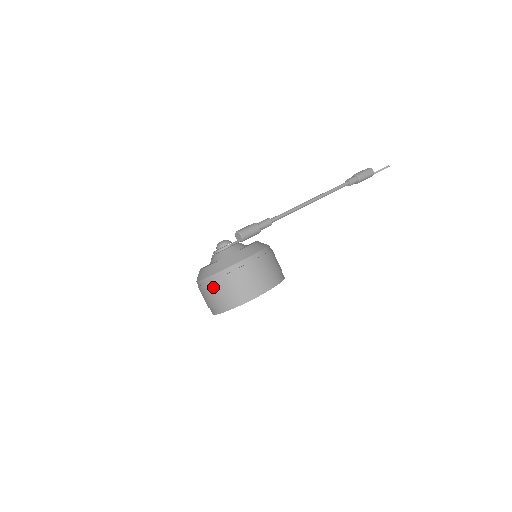
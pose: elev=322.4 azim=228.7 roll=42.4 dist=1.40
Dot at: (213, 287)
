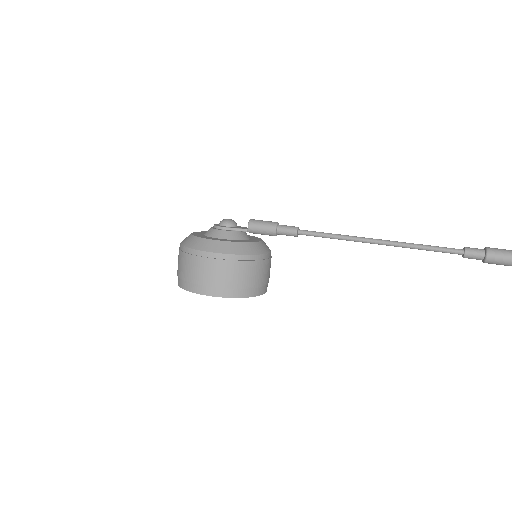
Dot at: occluded
